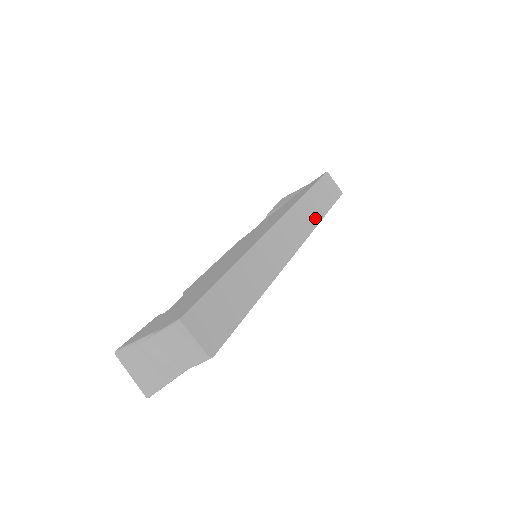
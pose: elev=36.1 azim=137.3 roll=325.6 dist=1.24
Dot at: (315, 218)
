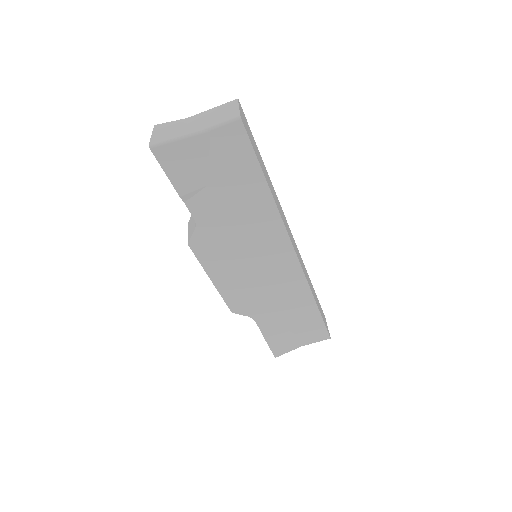
Dot at: (311, 289)
